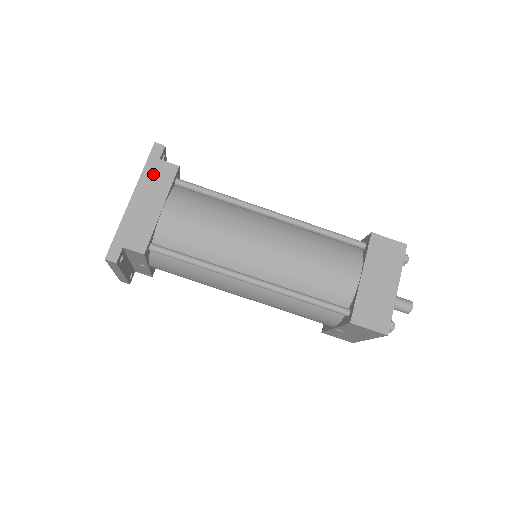
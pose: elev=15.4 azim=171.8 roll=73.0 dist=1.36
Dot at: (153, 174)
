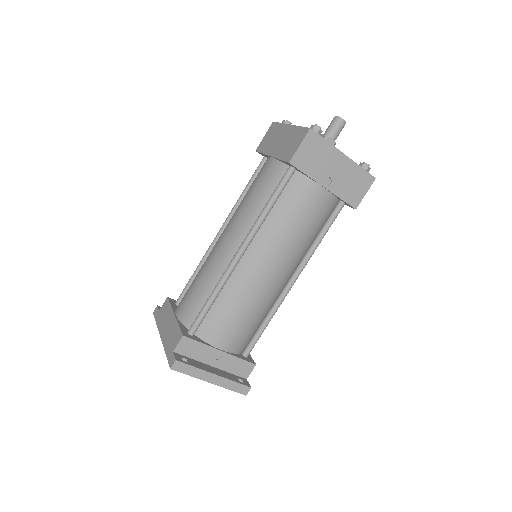
Dot at: (161, 317)
